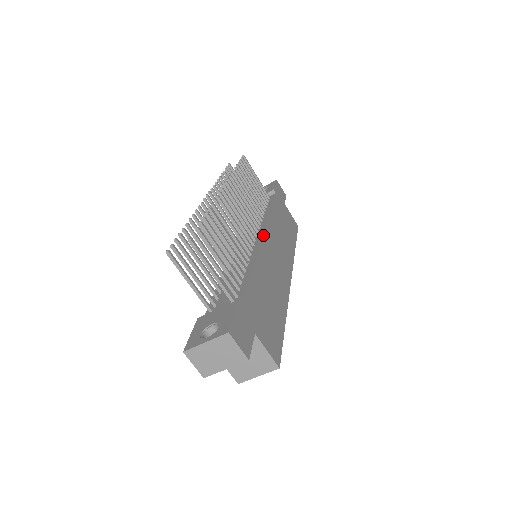
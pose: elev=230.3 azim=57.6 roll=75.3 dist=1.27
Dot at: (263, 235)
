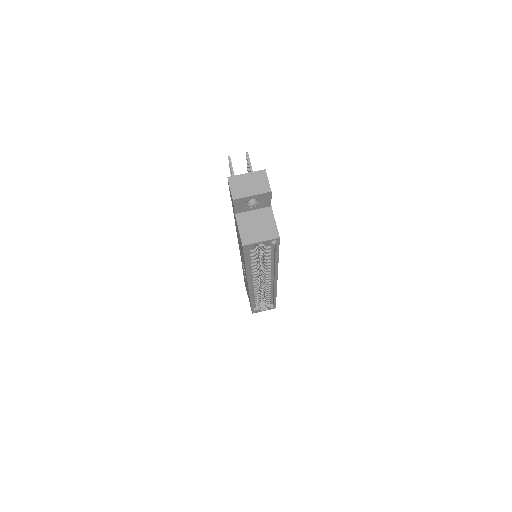
Dot at: occluded
